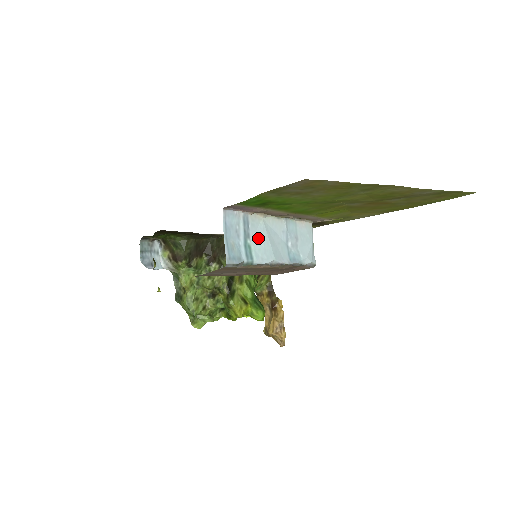
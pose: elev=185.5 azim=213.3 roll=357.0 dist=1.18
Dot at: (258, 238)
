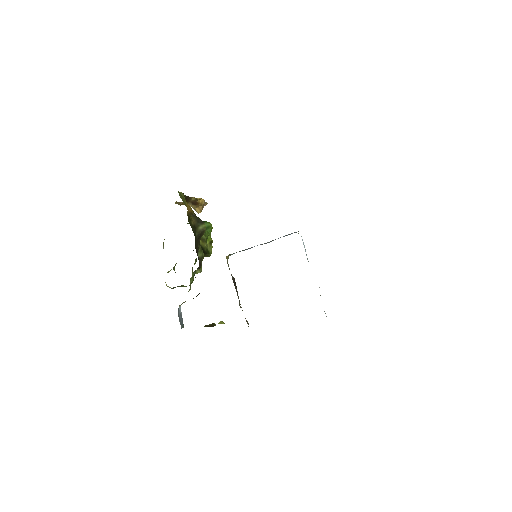
Dot at: occluded
